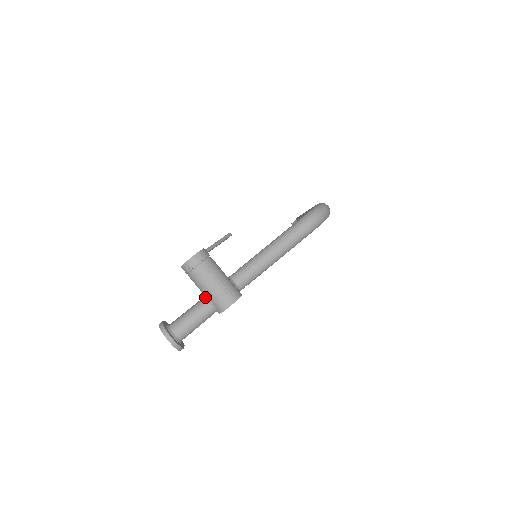
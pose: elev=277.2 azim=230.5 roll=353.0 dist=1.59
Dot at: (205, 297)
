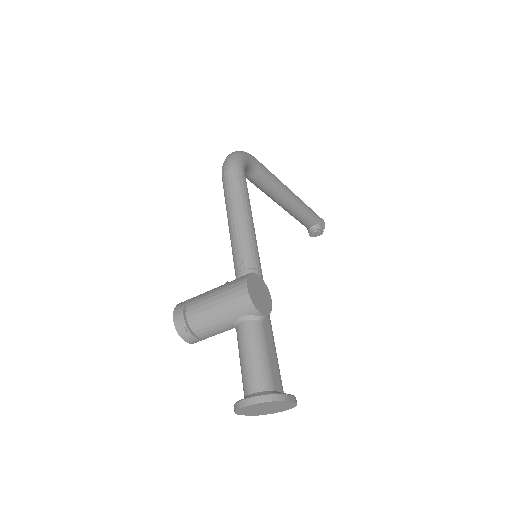
Dot at: (233, 326)
